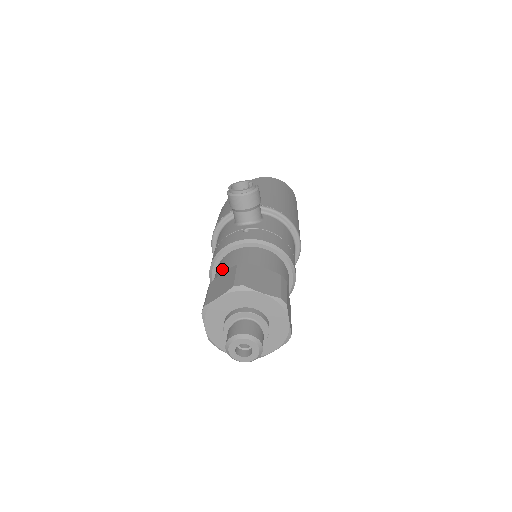
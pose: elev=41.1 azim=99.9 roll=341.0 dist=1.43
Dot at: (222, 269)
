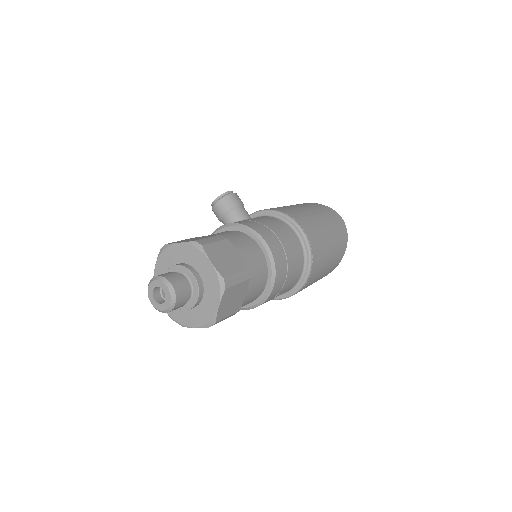
Dot at: occluded
